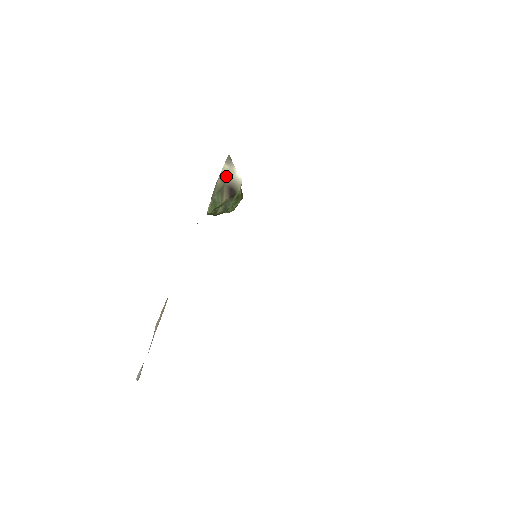
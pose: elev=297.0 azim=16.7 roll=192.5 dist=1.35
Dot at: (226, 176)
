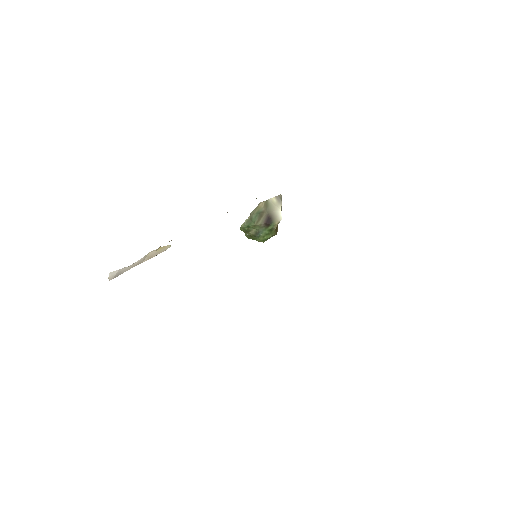
Dot at: (270, 206)
